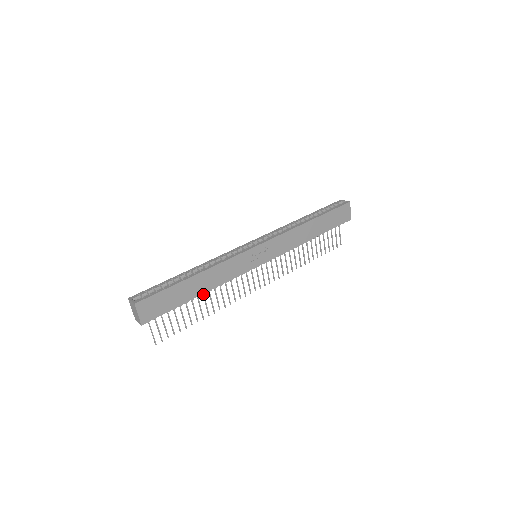
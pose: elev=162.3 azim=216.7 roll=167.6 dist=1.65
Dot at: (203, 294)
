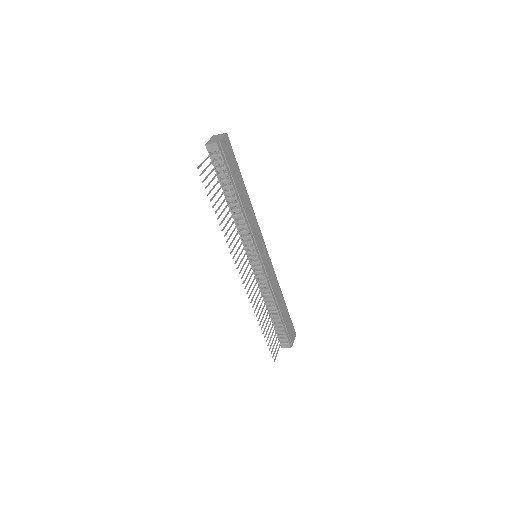
Dot at: (239, 203)
